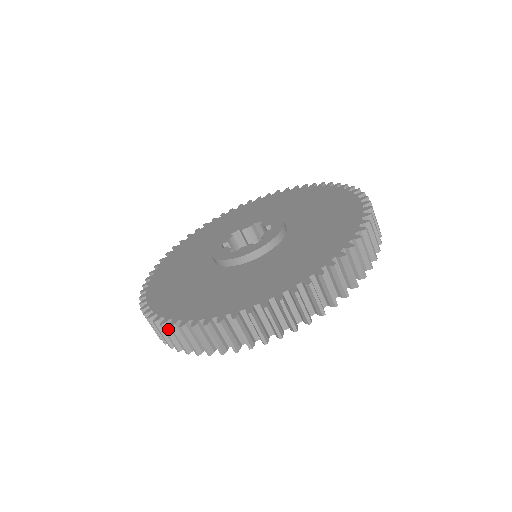
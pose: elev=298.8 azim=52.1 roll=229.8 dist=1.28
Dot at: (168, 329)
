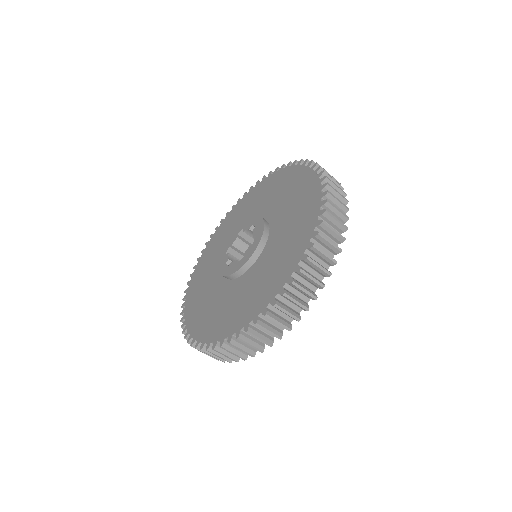
Dot at: (236, 343)
